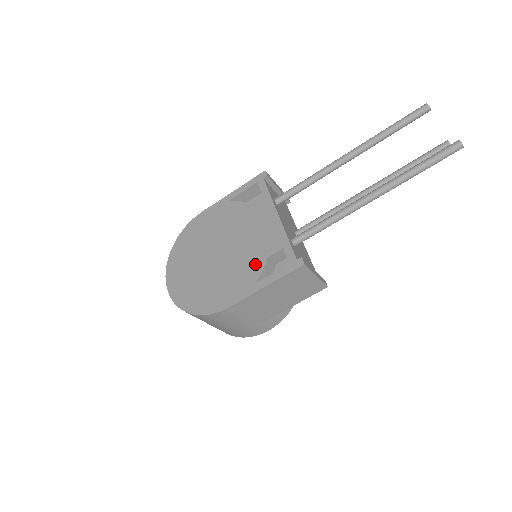
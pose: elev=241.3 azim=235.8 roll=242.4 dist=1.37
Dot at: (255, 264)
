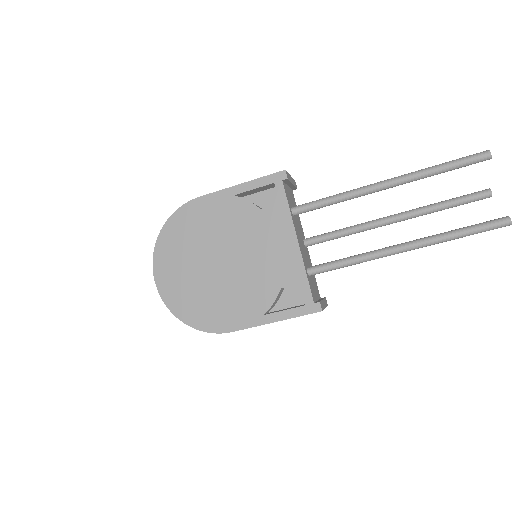
Dot at: (266, 292)
